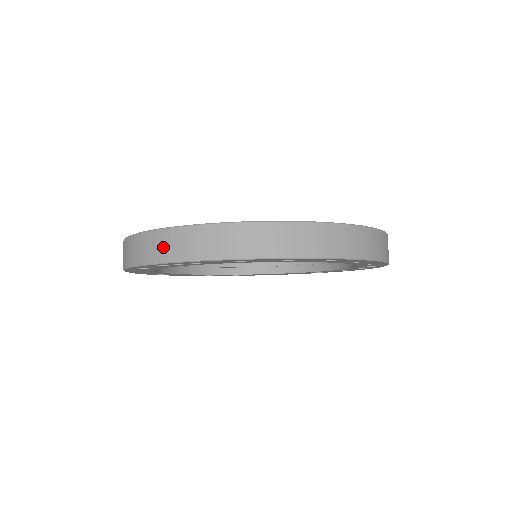
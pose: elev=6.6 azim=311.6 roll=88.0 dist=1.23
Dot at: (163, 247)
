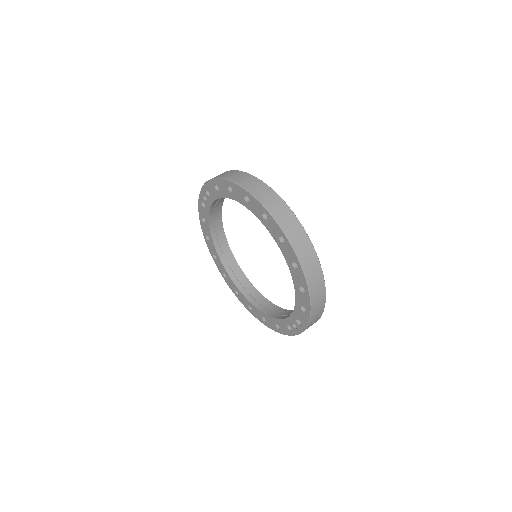
Dot at: occluded
